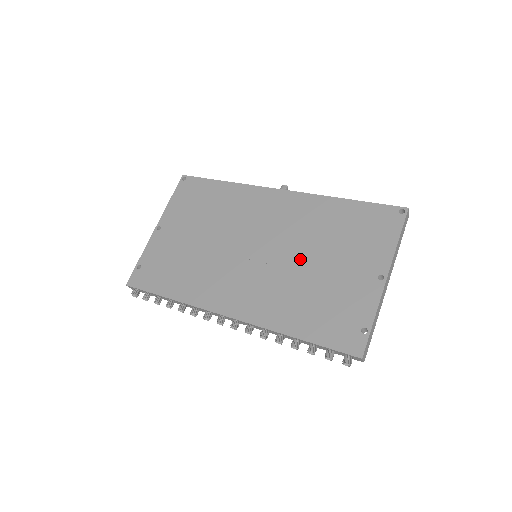
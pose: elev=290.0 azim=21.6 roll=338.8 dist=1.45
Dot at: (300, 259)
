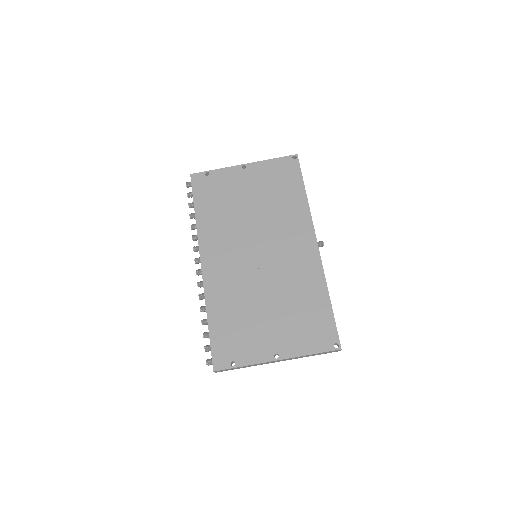
Dot at: (266, 291)
